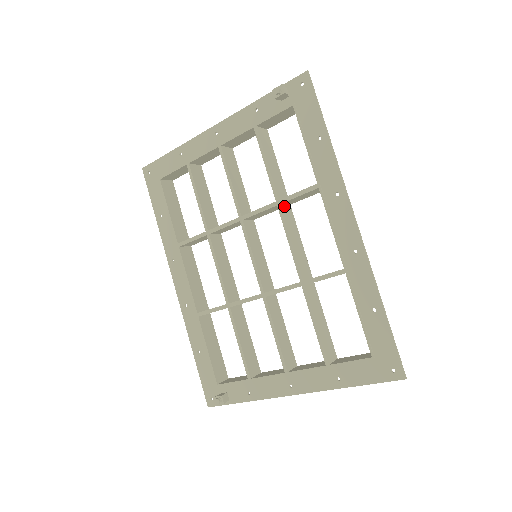
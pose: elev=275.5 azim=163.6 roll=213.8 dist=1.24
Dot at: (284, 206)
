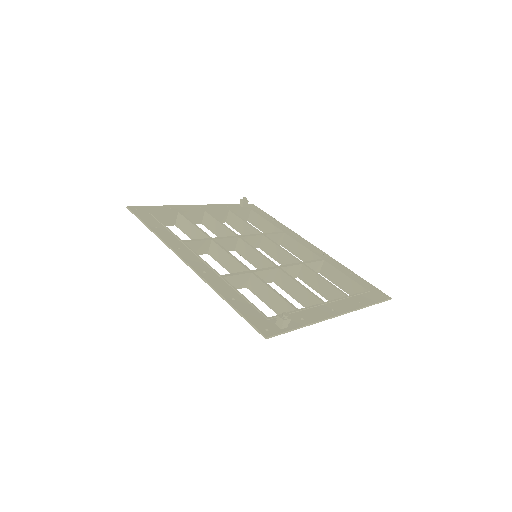
Dot at: (264, 240)
